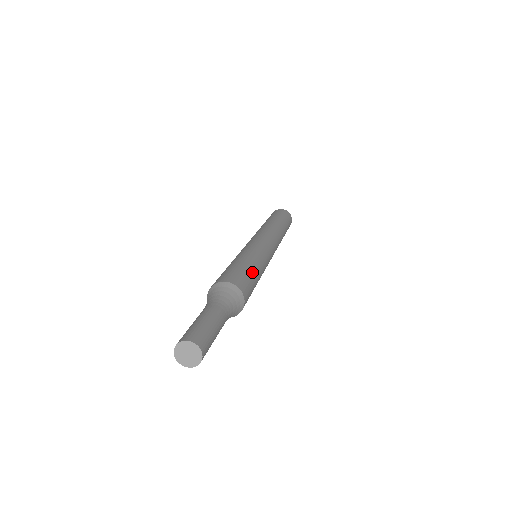
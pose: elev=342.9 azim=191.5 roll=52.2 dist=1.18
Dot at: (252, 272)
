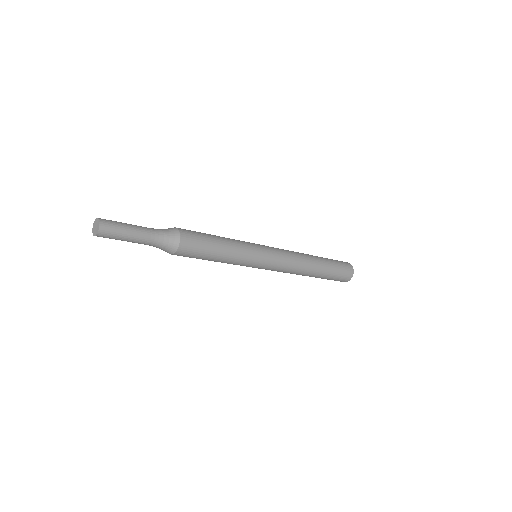
Dot at: (211, 236)
